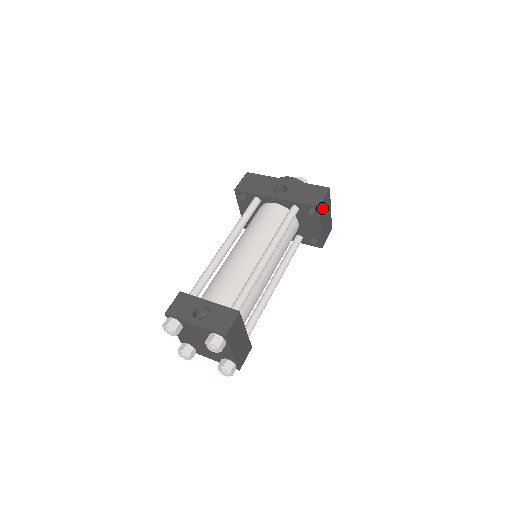
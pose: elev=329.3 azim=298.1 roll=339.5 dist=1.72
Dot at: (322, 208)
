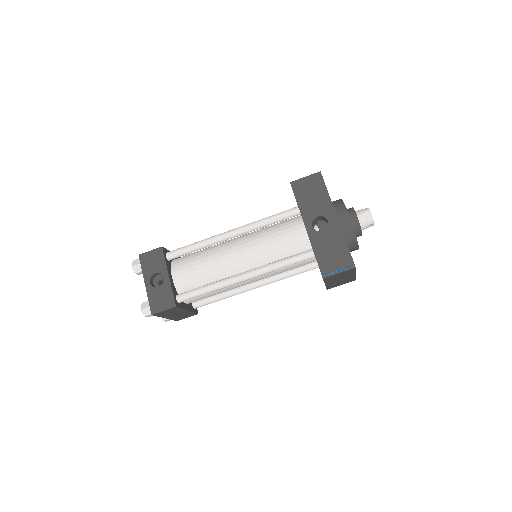
Dot at: (332, 277)
